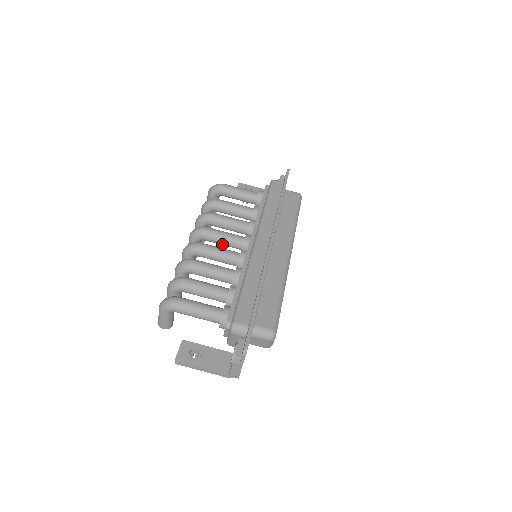
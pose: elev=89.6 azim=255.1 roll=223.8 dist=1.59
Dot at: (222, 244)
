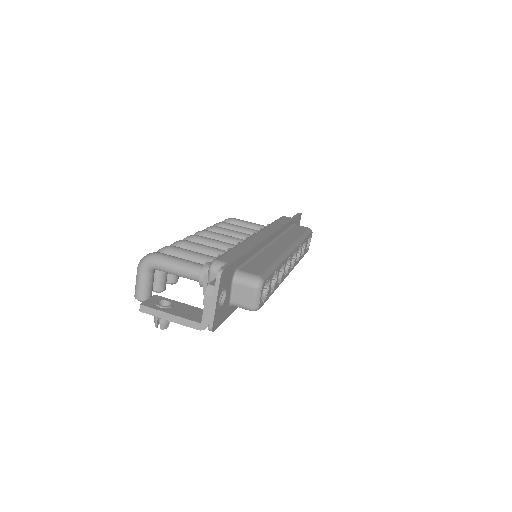
Dot at: occluded
